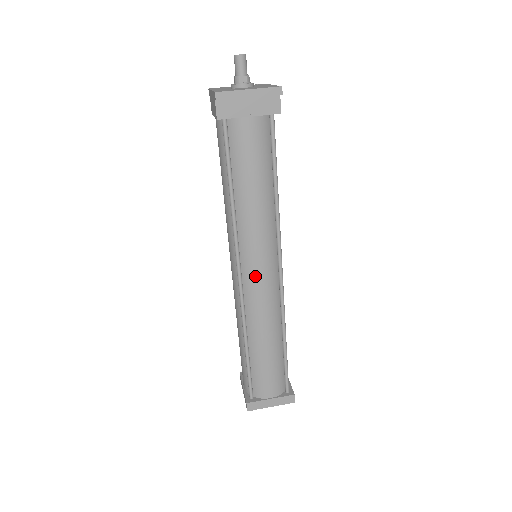
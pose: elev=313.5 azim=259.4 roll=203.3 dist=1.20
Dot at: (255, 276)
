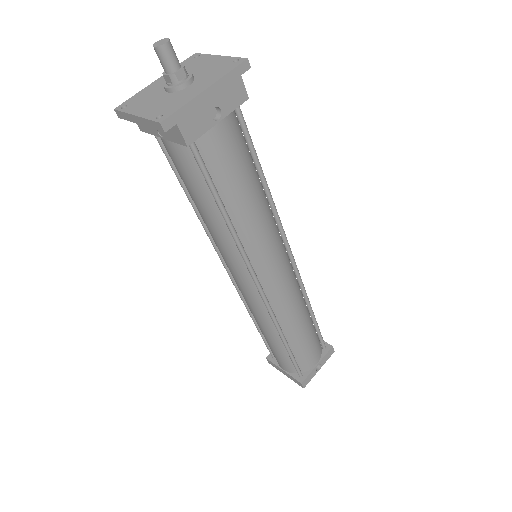
Dot at: (235, 280)
